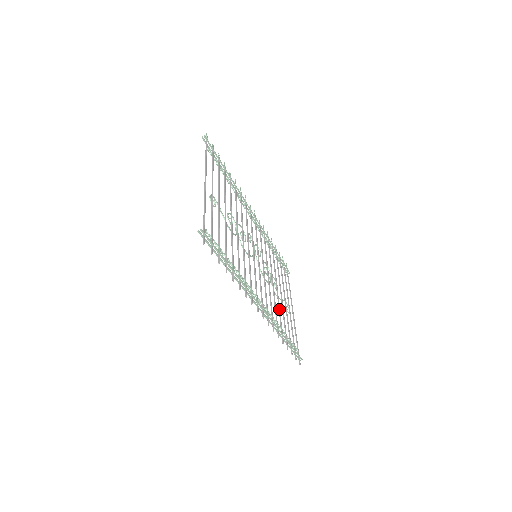
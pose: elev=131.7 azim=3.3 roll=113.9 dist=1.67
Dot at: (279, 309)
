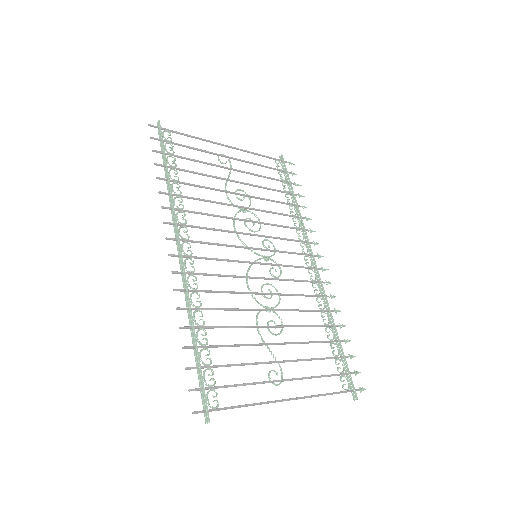
Dot at: occluded
